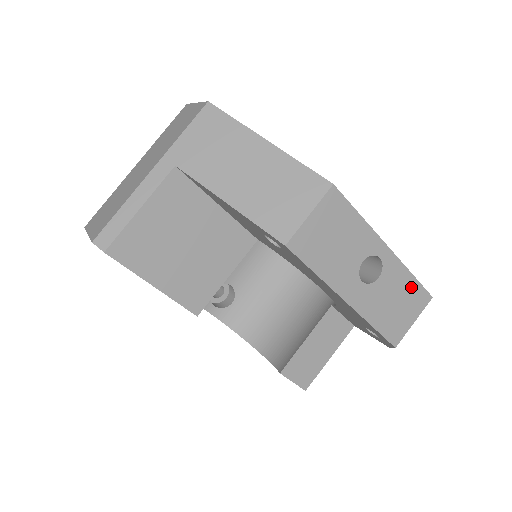
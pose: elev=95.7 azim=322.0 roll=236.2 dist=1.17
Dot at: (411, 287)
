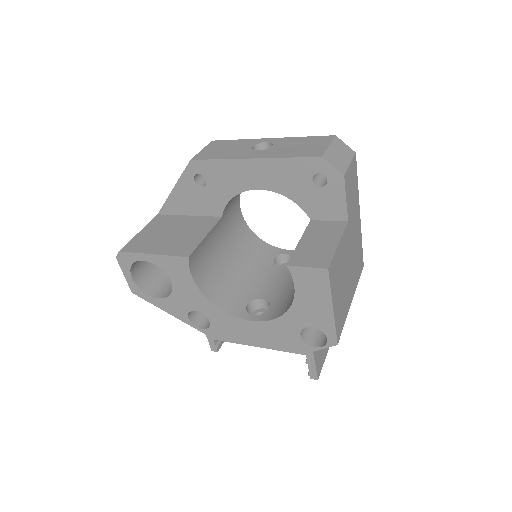
Dot at: (307, 140)
